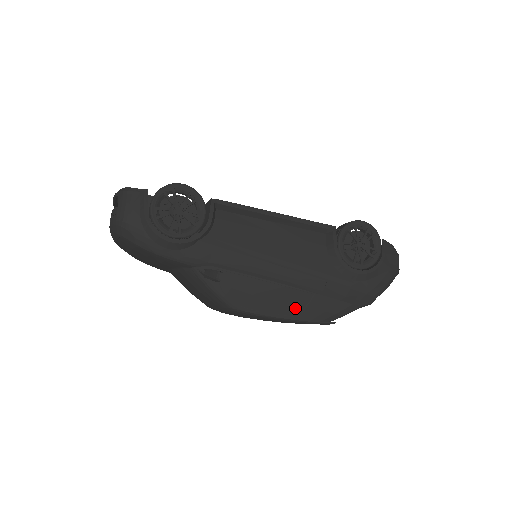
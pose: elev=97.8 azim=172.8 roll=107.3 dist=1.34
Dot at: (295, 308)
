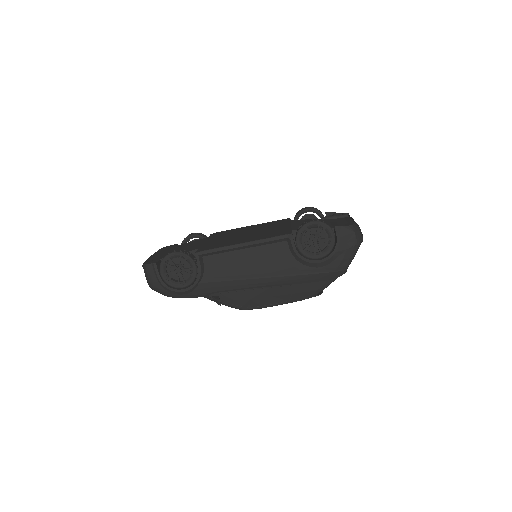
Dot at: (285, 297)
